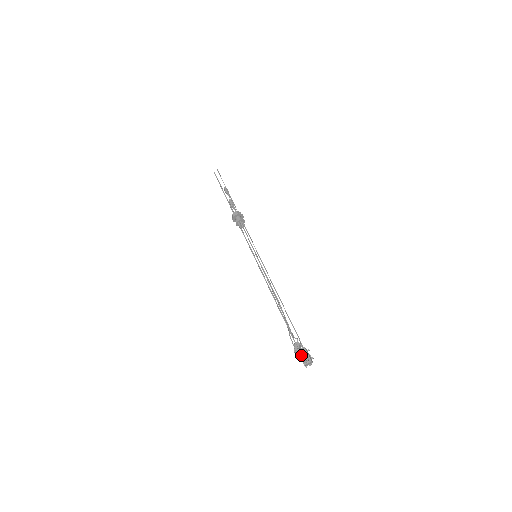
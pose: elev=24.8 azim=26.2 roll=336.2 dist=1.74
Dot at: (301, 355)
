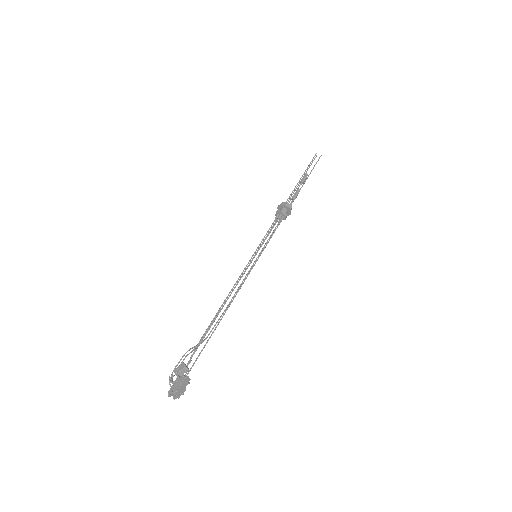
Dot at: (177, 380)
